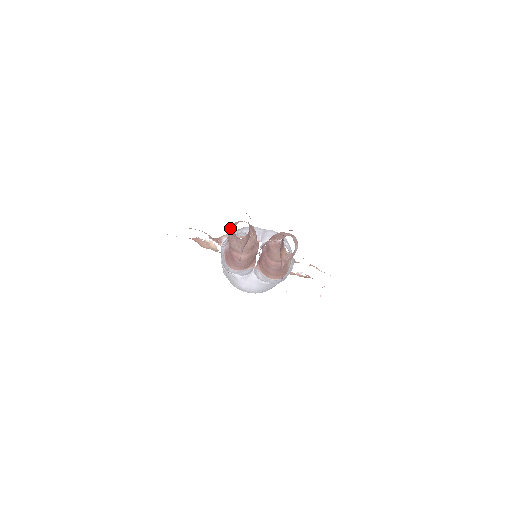
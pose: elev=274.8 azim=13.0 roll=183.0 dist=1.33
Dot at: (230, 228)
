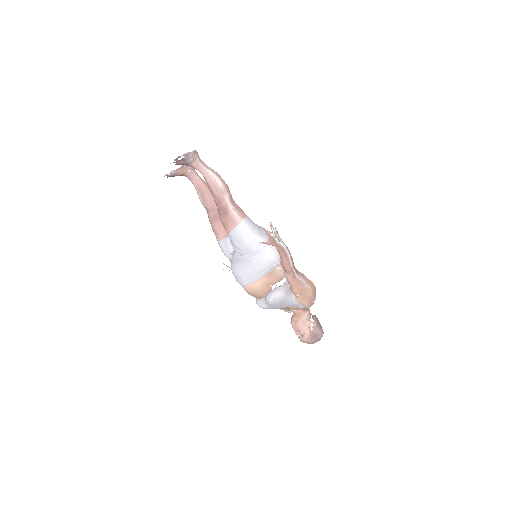
Dot at: occluded
